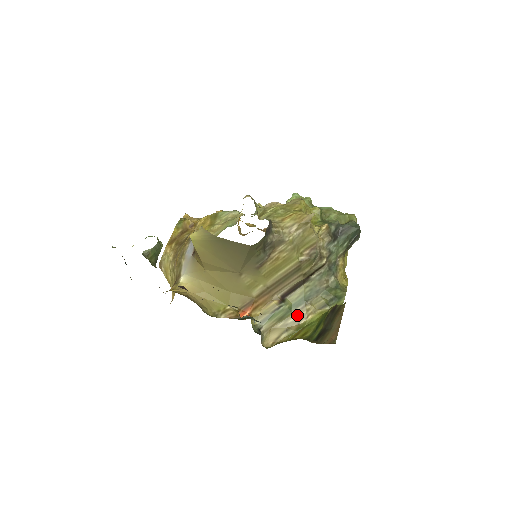
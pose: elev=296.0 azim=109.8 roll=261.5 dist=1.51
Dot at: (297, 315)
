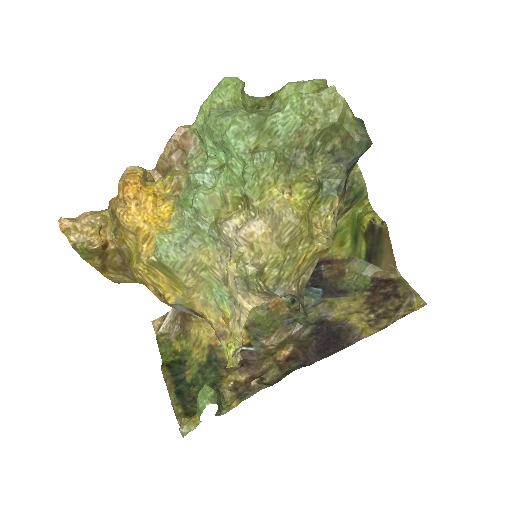
Dot at: occluded
